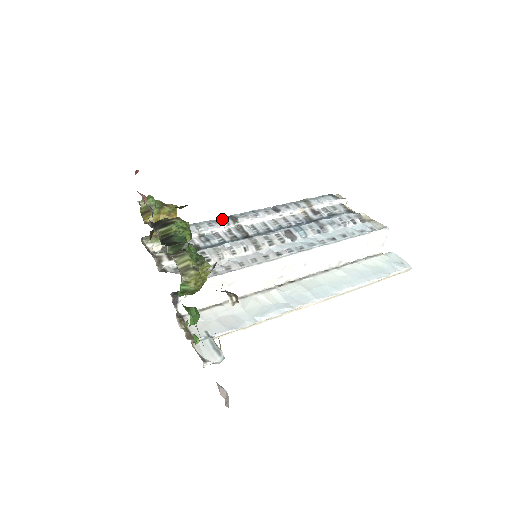
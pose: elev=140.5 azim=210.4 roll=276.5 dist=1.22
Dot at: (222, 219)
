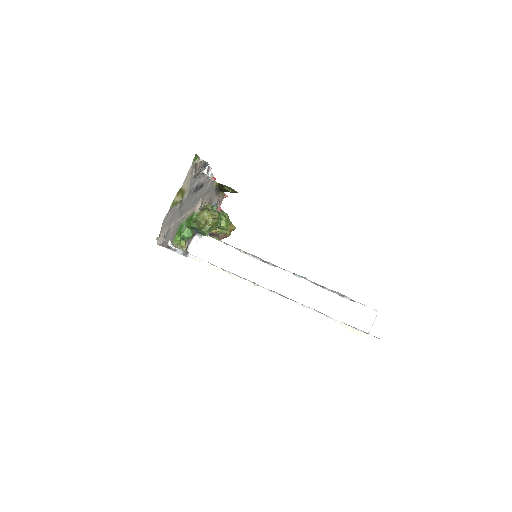
Dot at: occluded
